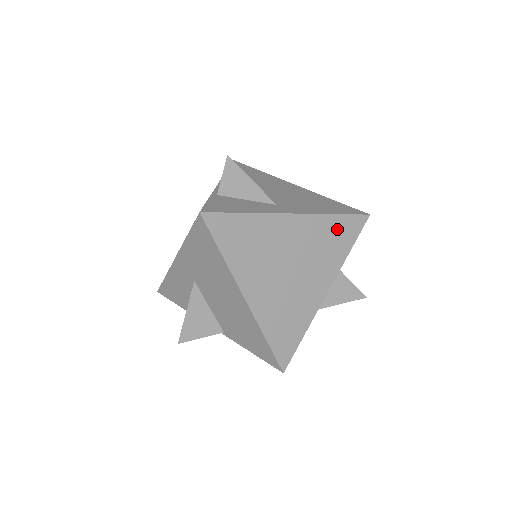
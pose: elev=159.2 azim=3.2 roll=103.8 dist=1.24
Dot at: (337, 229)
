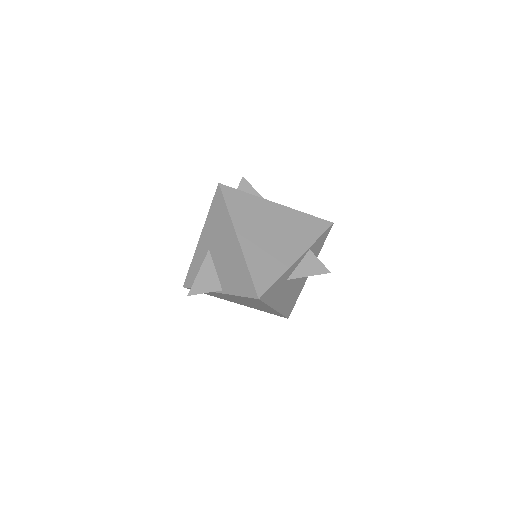
Dot at: (308, 222)
